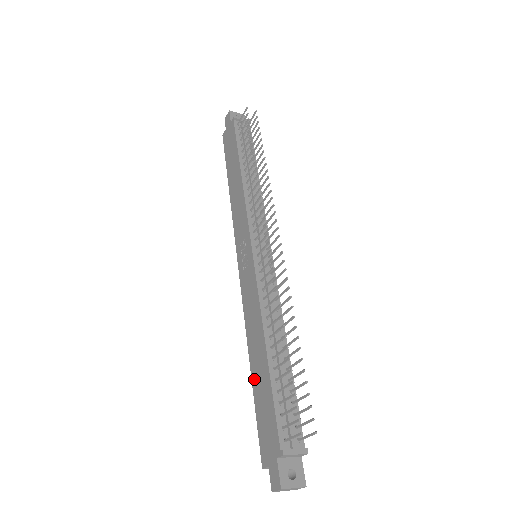
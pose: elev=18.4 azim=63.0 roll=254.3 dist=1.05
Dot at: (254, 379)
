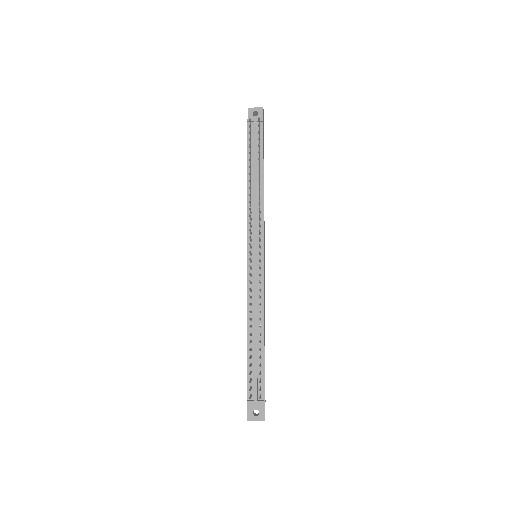
Dot at: occluded
